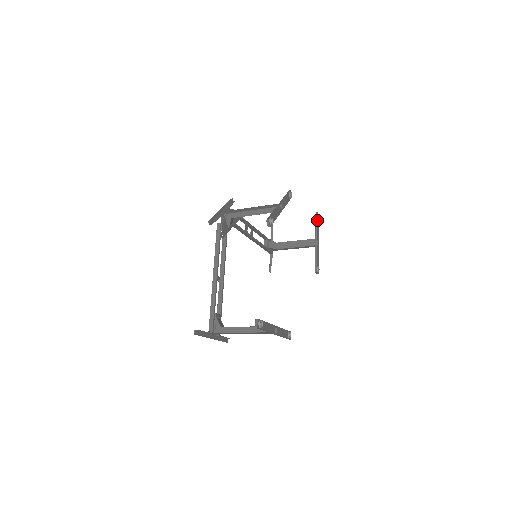
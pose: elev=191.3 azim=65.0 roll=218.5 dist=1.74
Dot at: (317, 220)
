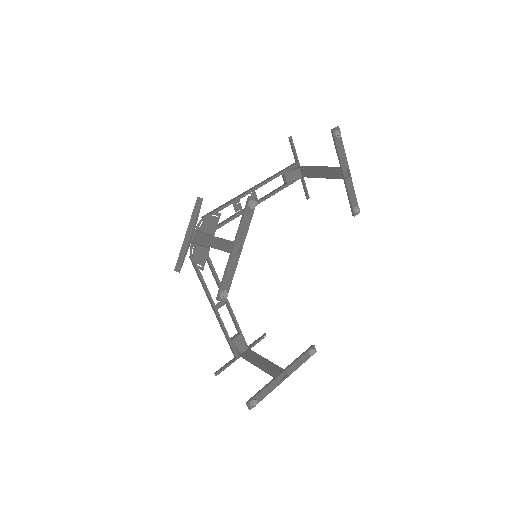
Dot at: (336, 141)
